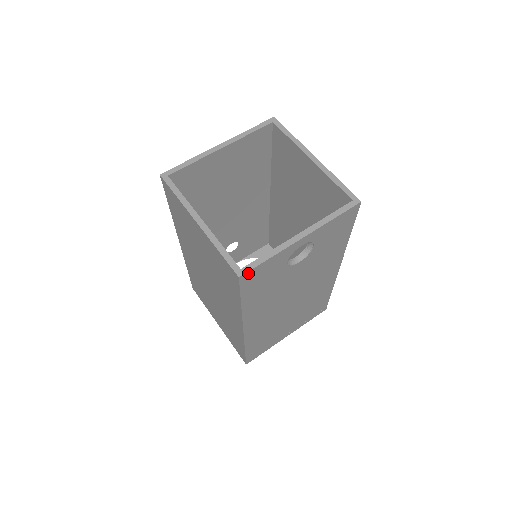
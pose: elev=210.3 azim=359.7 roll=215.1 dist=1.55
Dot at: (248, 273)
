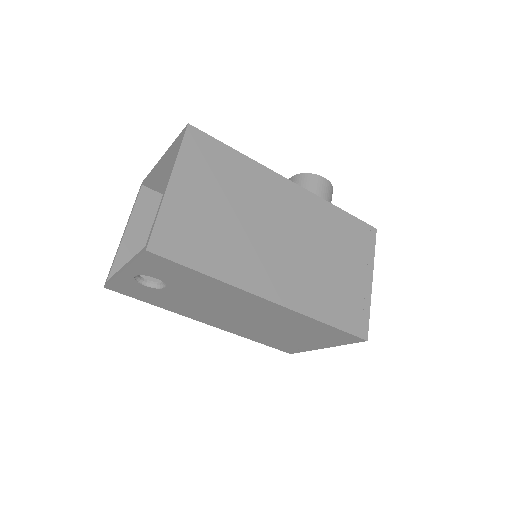
Dot at: (109, 286)
